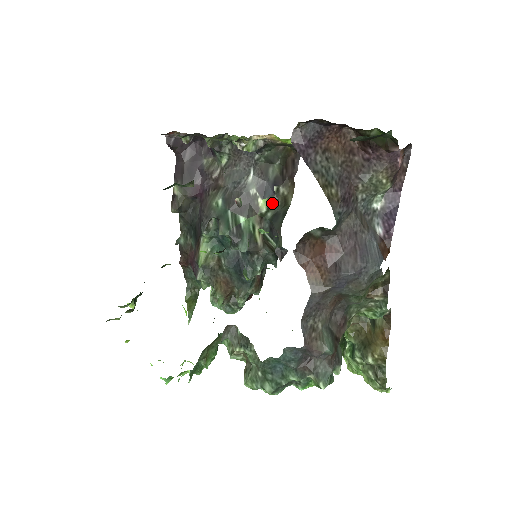
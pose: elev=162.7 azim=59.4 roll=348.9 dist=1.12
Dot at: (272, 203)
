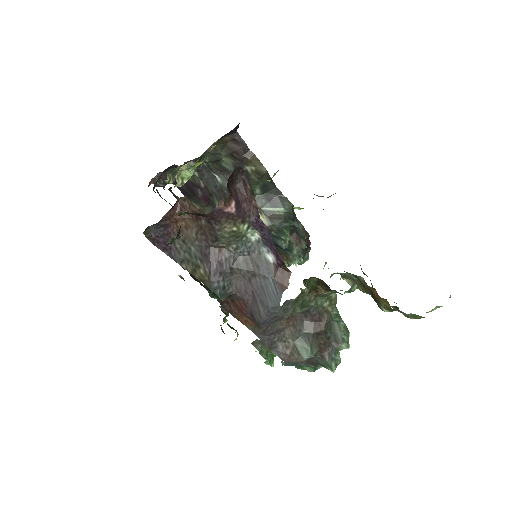
Dot at: (251, 184)
